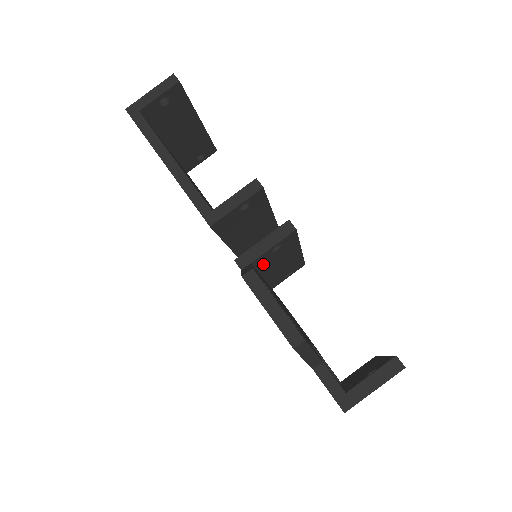
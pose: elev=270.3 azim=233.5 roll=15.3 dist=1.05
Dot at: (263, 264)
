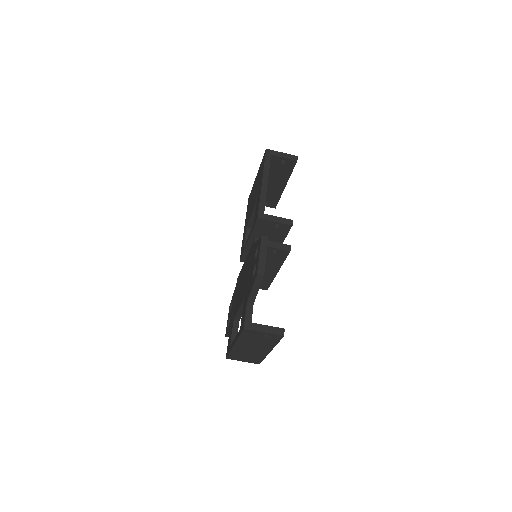
Dot at: occluded
